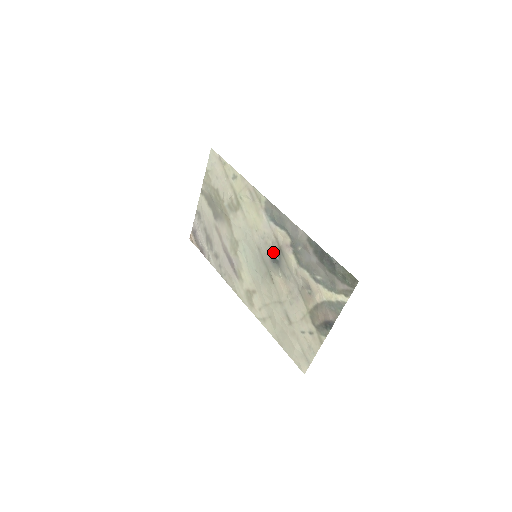
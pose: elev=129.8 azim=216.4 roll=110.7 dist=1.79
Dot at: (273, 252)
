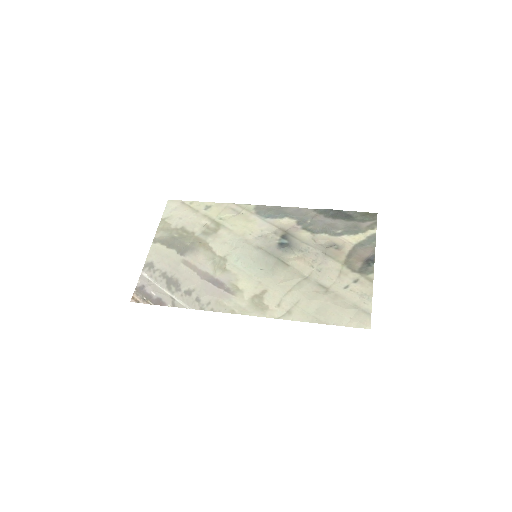
Dot at: (279, 239)
